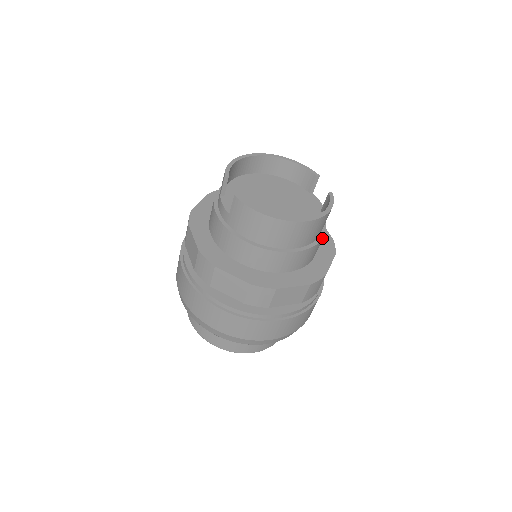
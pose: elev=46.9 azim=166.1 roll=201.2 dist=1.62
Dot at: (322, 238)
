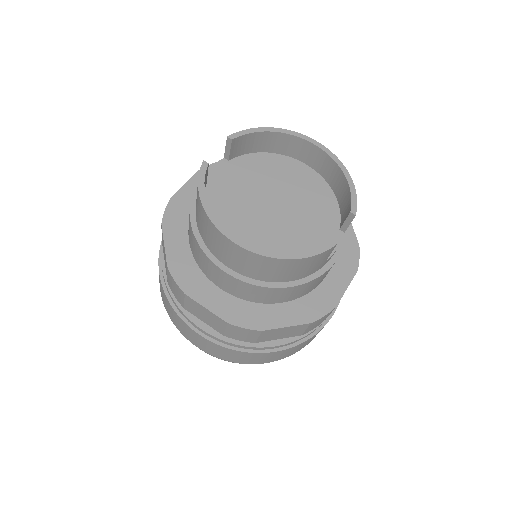
Dot at: (284, 287)
